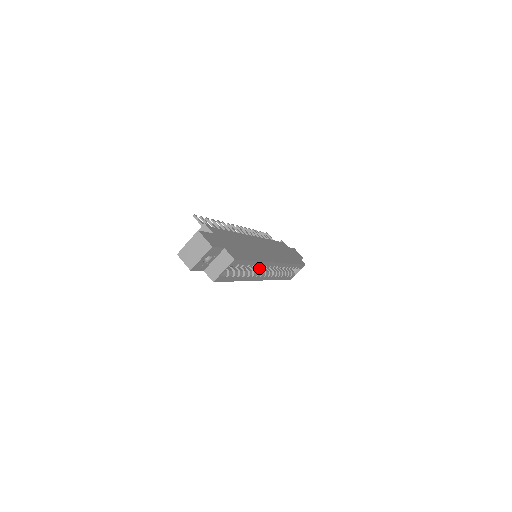
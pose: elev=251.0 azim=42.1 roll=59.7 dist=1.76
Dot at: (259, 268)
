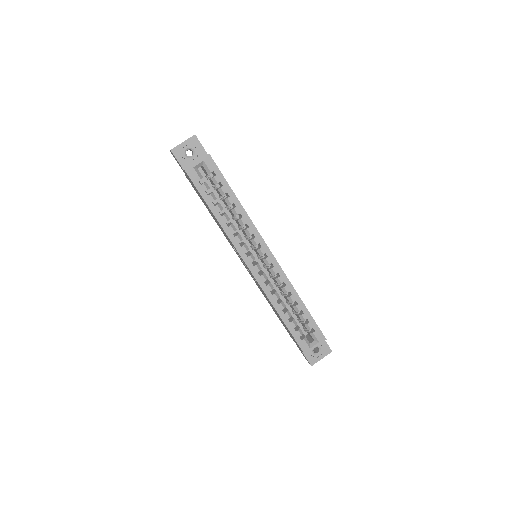
Dot at: occluded
